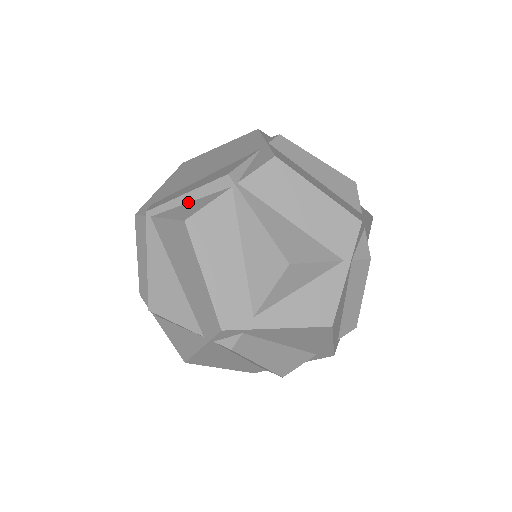
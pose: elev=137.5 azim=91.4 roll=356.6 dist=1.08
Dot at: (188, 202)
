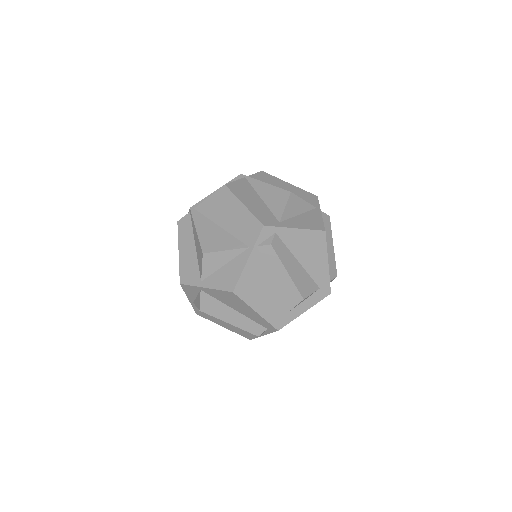
Dot at: occluded
